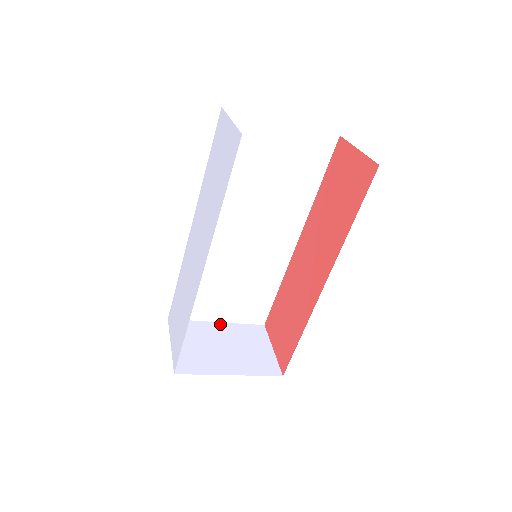
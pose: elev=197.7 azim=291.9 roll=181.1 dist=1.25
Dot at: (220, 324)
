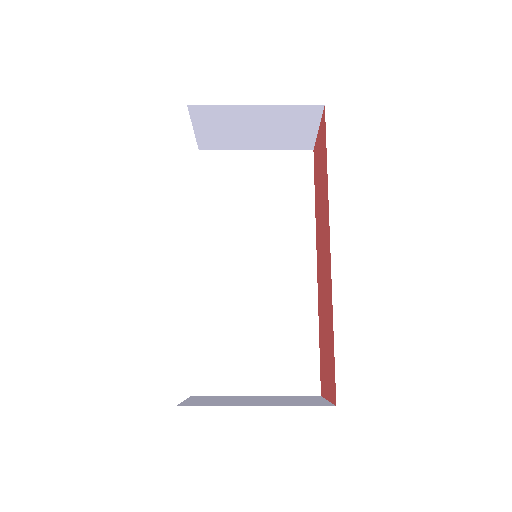
Dot at: (258, 396)
